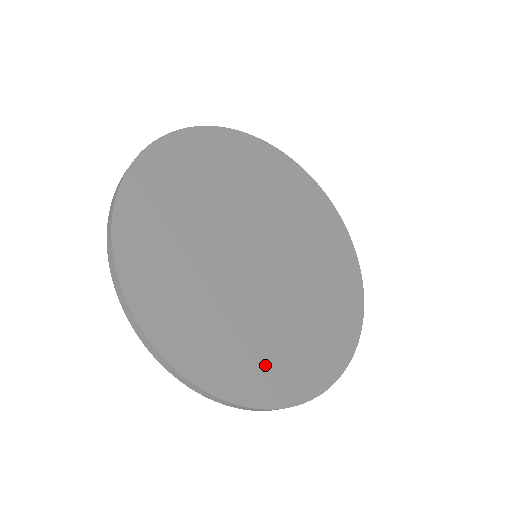
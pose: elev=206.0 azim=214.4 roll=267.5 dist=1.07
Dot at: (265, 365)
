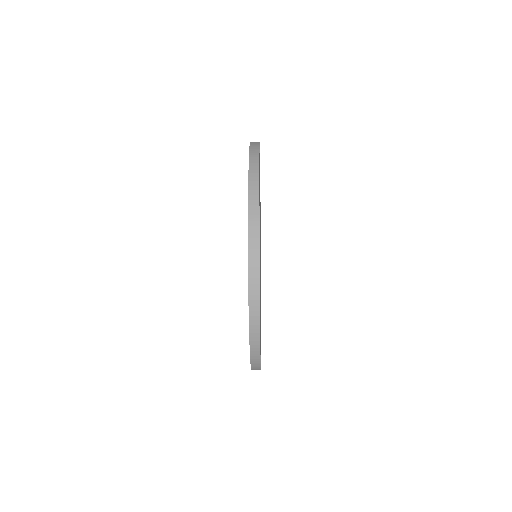
Dot at: occluded
